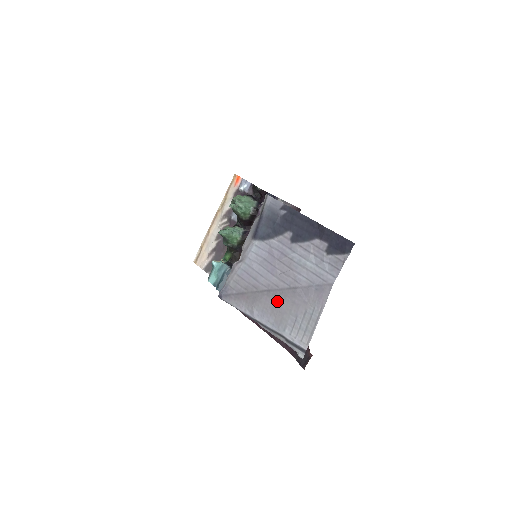
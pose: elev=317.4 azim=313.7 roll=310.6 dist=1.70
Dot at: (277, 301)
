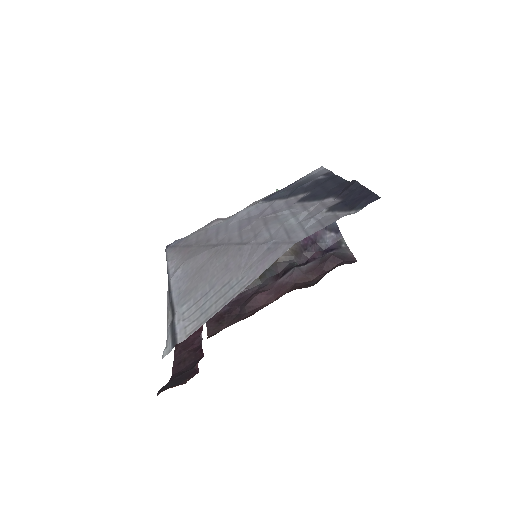
Dot at: (211, 260)
